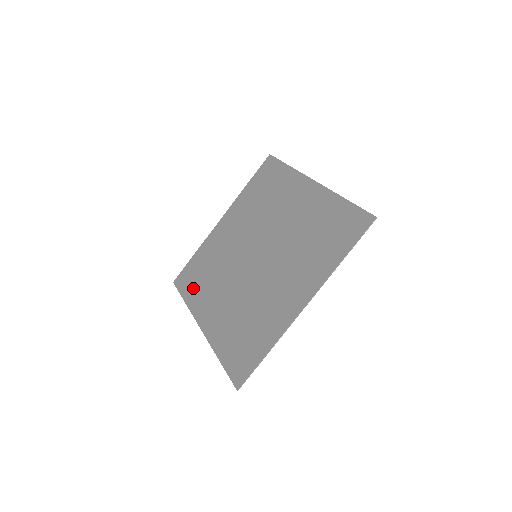
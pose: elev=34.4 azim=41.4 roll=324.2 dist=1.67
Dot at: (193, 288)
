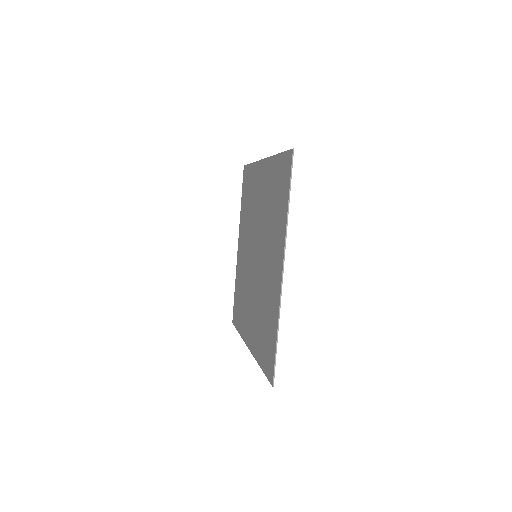
Dot at: (239, 317)
